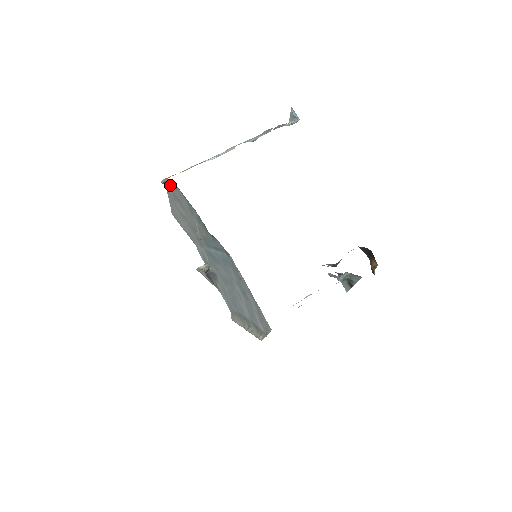
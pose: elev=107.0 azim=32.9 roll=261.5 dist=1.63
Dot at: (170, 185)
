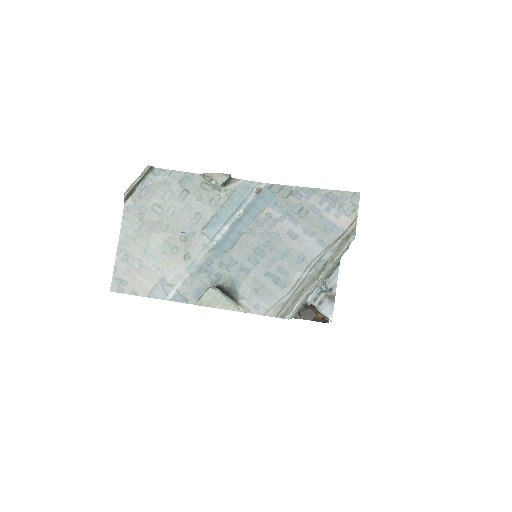
Dot at: (140, 190)
